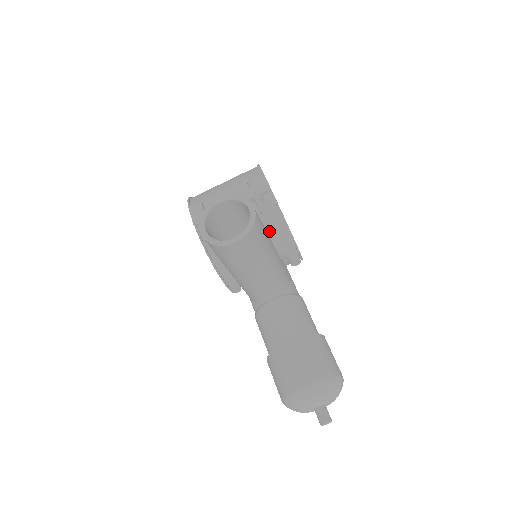
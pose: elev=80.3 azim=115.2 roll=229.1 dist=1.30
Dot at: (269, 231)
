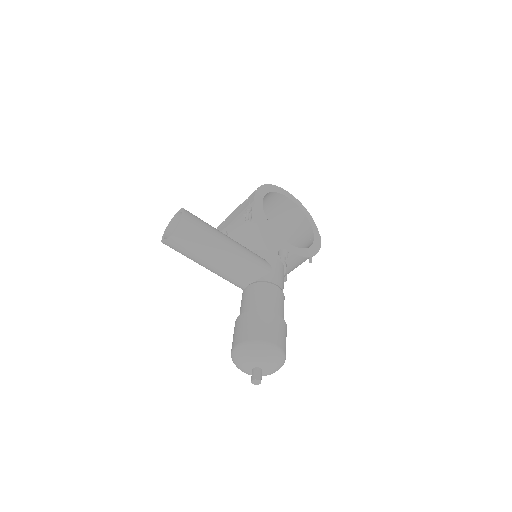
Dot at: (255, 234)
